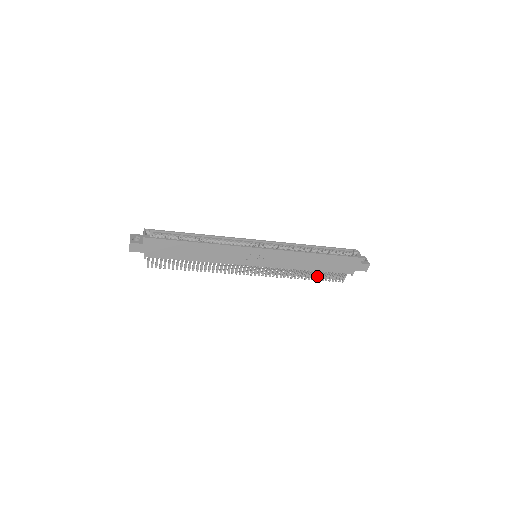
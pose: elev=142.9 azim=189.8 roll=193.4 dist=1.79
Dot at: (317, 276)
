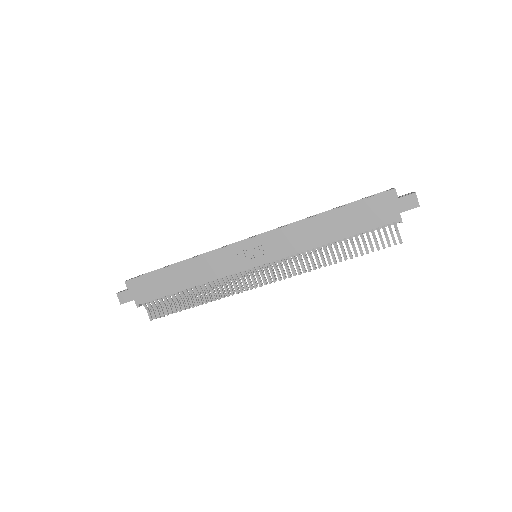
Dot at: (354, 250)
